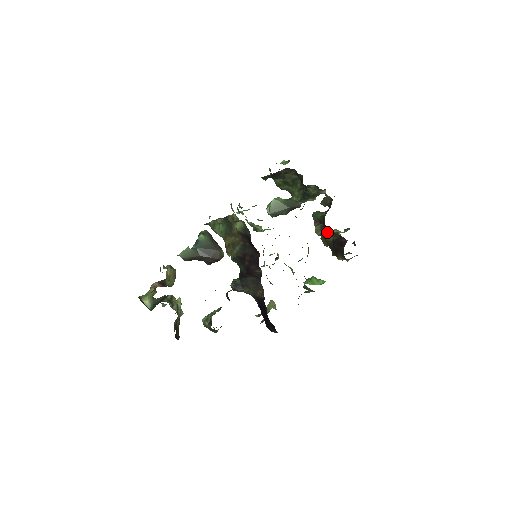
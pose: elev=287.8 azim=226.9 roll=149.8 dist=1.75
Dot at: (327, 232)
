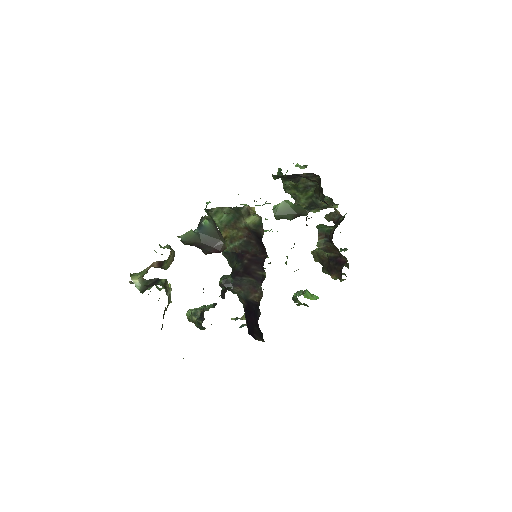
Dot at: (330, 248)
